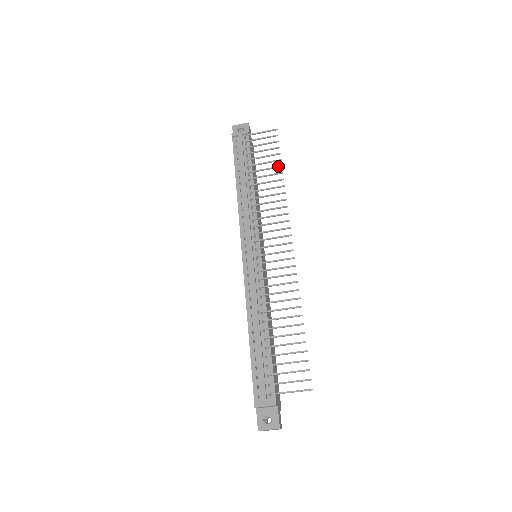
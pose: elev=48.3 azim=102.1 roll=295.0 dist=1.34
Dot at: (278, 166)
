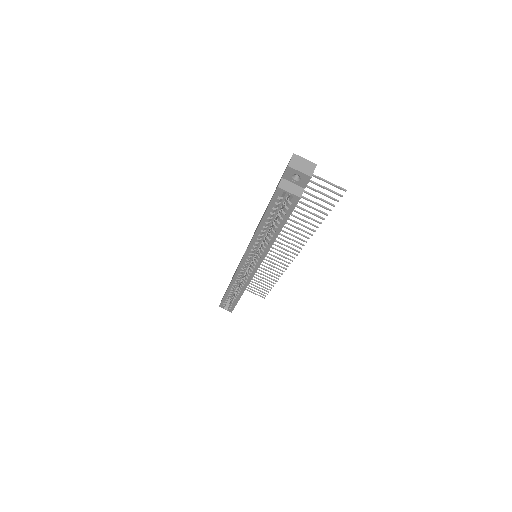
Dot at: (271, 284)
